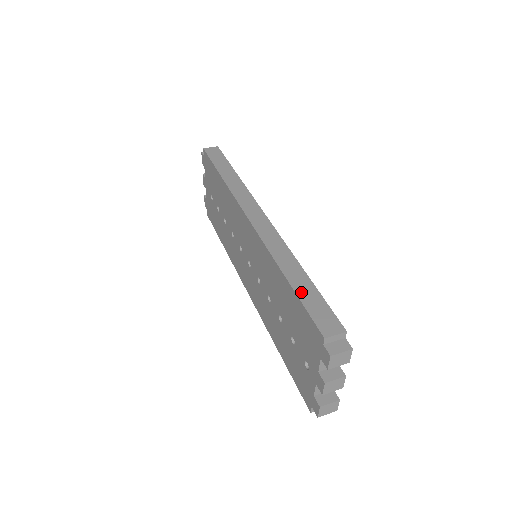
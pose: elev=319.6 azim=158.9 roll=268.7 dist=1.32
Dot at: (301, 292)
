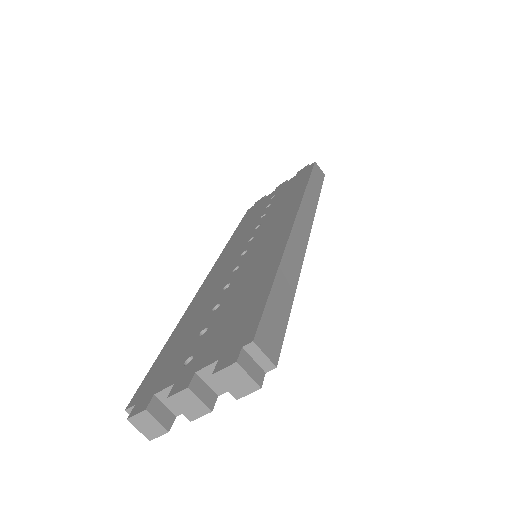
Dot at: (276, 294)
